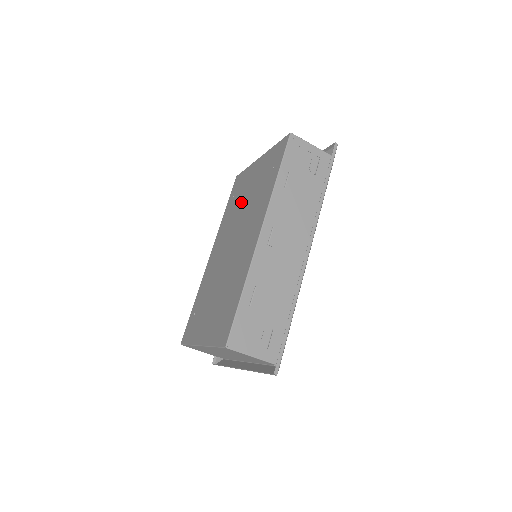
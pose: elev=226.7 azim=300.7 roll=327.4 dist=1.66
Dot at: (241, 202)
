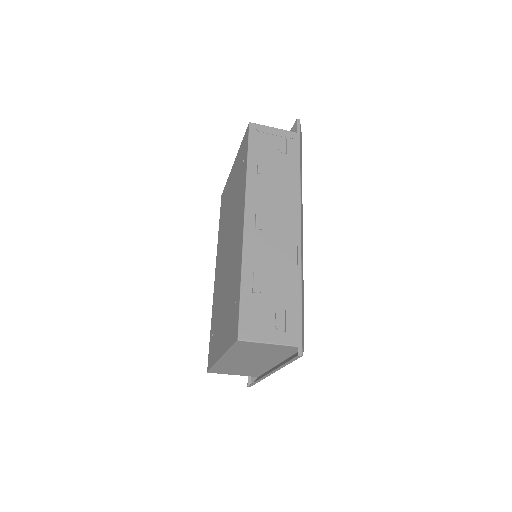
Dot at: (227, 211)
